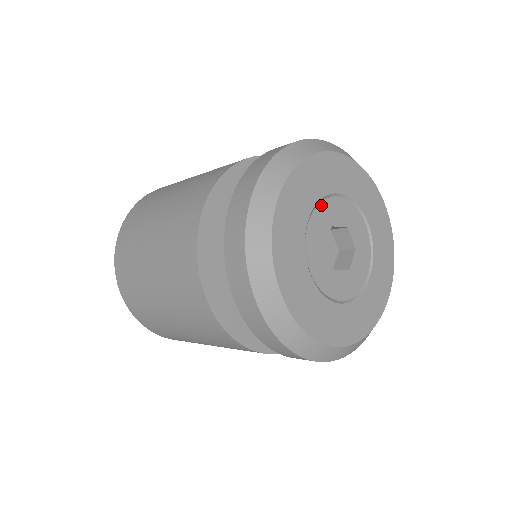
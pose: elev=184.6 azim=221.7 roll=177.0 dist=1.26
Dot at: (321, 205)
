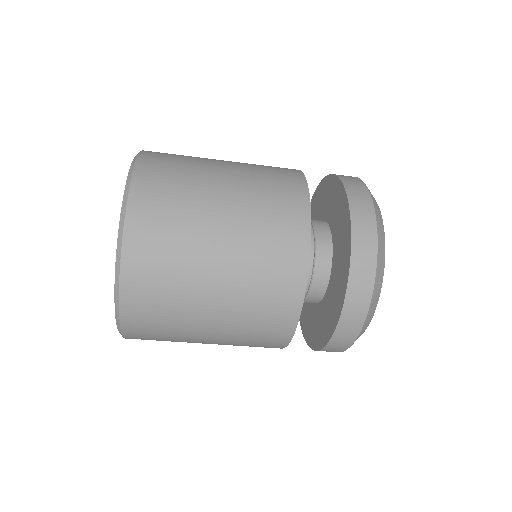
Dot at: occluded
